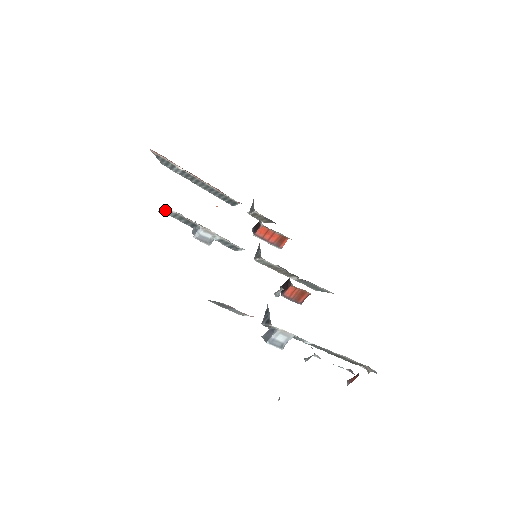
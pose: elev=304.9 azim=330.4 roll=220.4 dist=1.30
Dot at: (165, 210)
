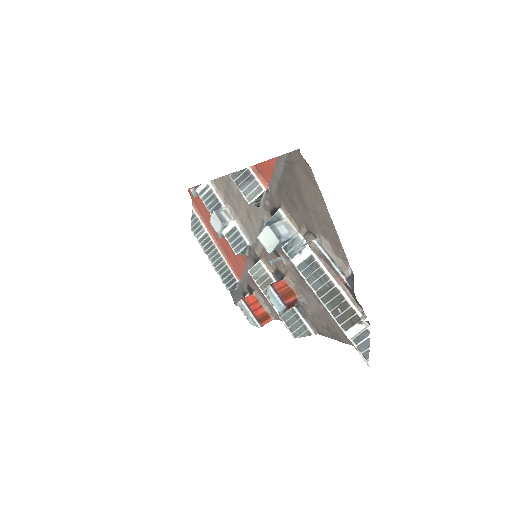
Dot at: (202, 188)
